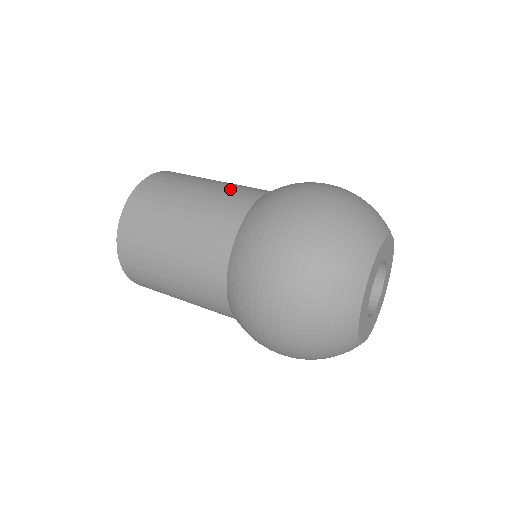
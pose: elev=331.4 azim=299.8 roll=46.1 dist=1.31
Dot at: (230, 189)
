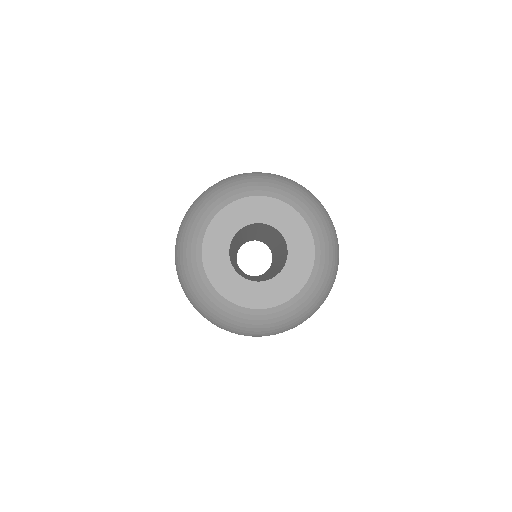
Dot at: occluded
